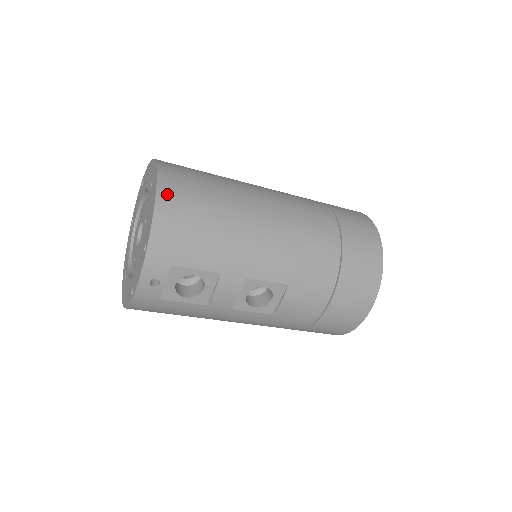
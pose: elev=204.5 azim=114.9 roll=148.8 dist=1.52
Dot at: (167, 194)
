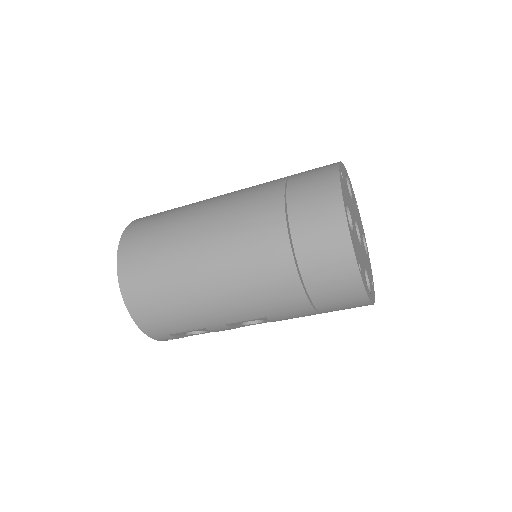
Dot at: (131, 297)
